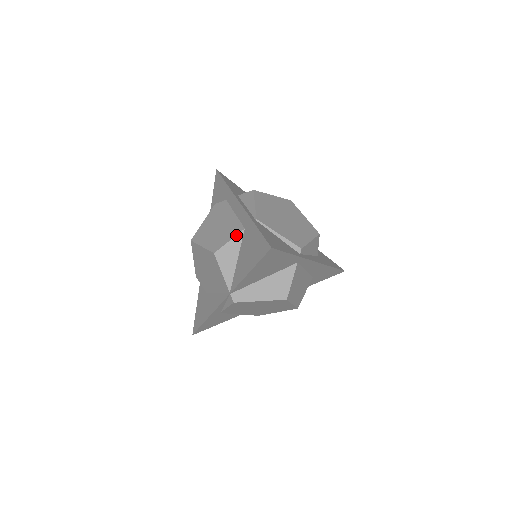
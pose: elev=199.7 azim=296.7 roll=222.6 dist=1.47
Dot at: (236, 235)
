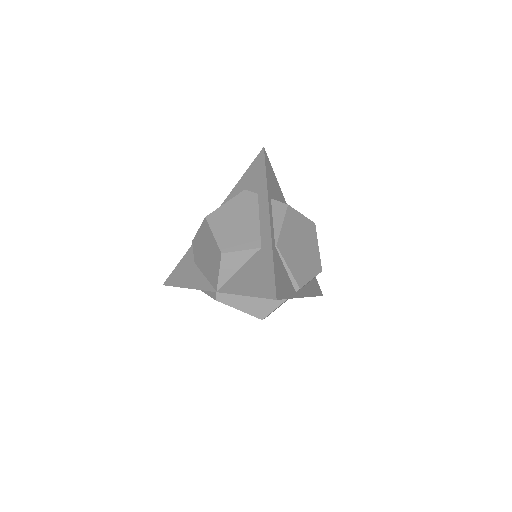
Dot at: (250, 249)
